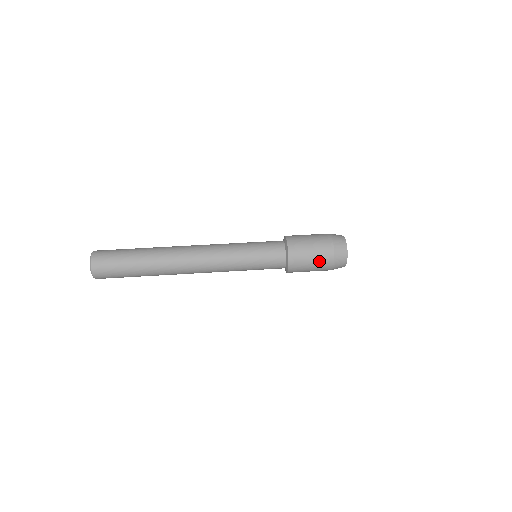
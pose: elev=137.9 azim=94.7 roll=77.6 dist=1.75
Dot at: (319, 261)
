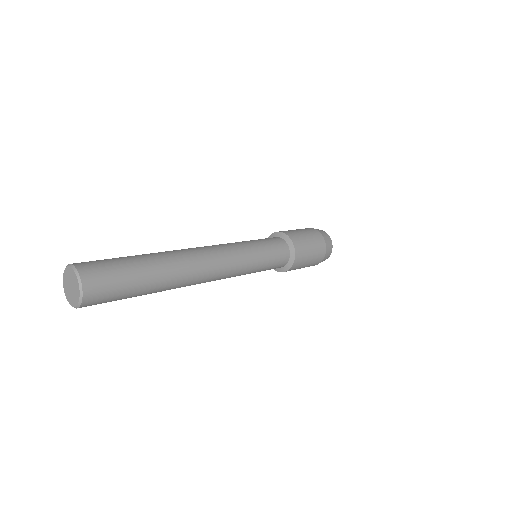
Dot at: (310, 234)
